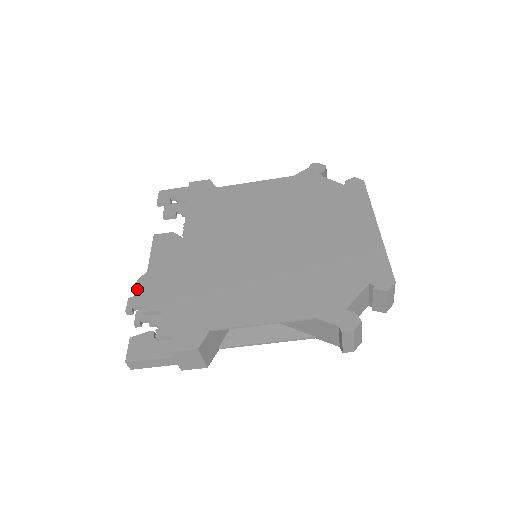
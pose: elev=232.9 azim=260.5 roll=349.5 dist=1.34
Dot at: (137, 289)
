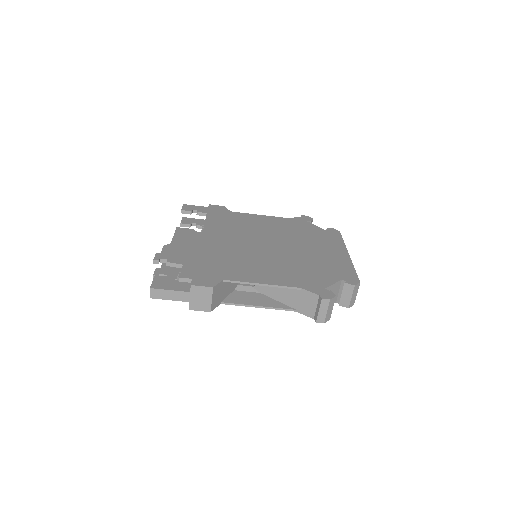
Dot at: (164, 250)
